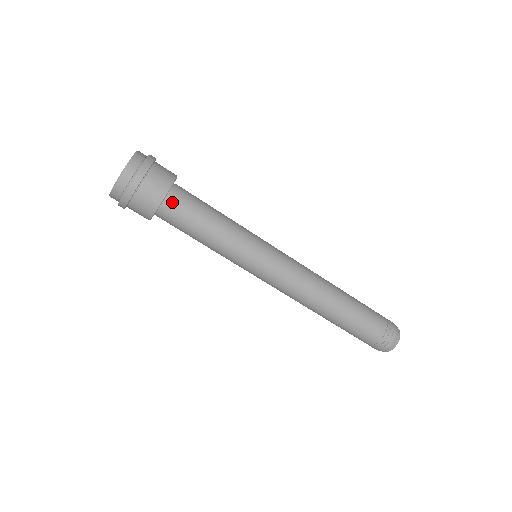
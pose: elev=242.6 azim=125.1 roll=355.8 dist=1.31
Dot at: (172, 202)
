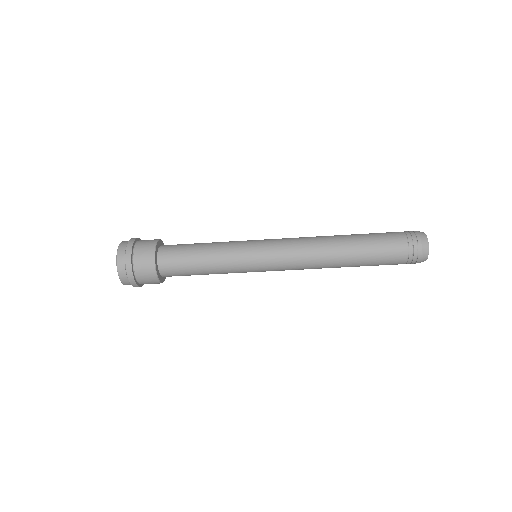
Dot at: (164, 257)
